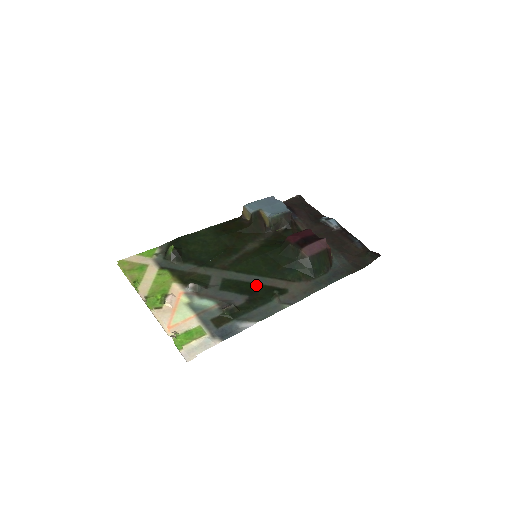
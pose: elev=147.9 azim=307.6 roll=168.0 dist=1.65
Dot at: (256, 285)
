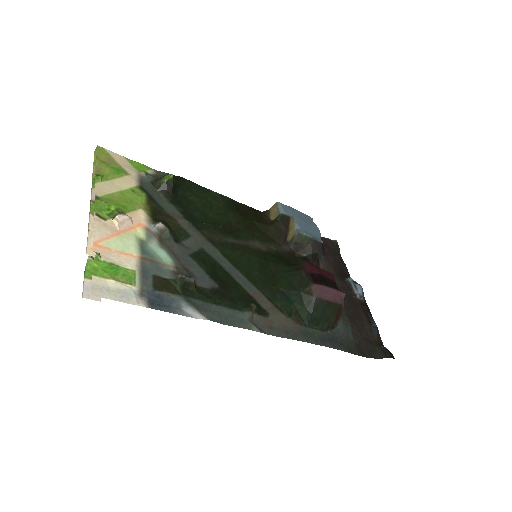
Dot at: (235, 282)
